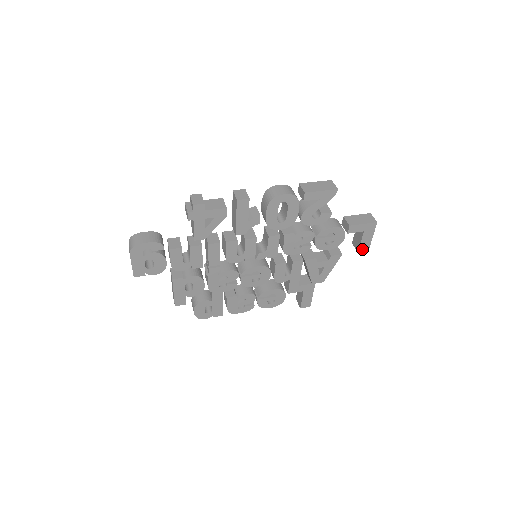
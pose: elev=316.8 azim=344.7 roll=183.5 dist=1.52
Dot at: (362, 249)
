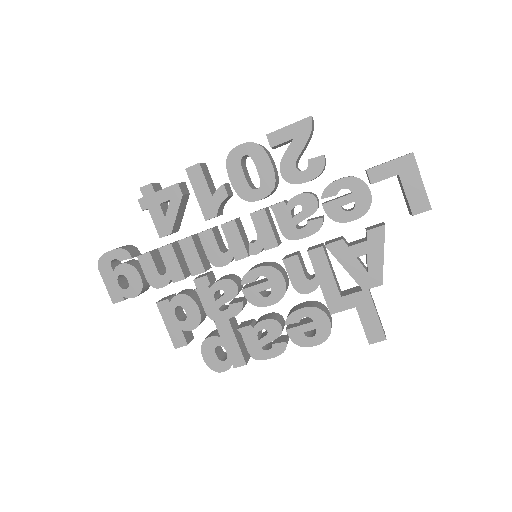
Dot at: (417, 208)
